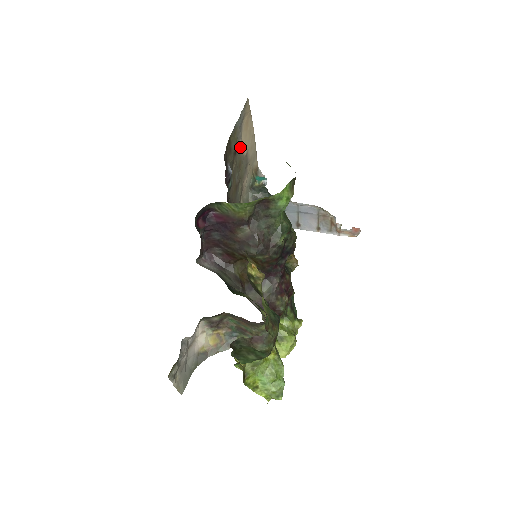
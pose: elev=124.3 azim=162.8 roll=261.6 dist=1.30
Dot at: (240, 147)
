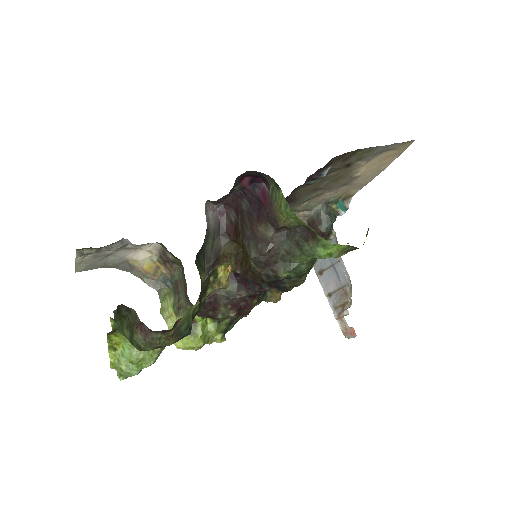
Dot at: (358, 166)
